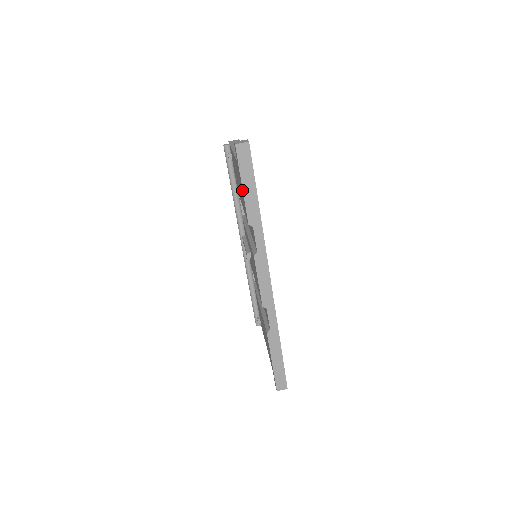
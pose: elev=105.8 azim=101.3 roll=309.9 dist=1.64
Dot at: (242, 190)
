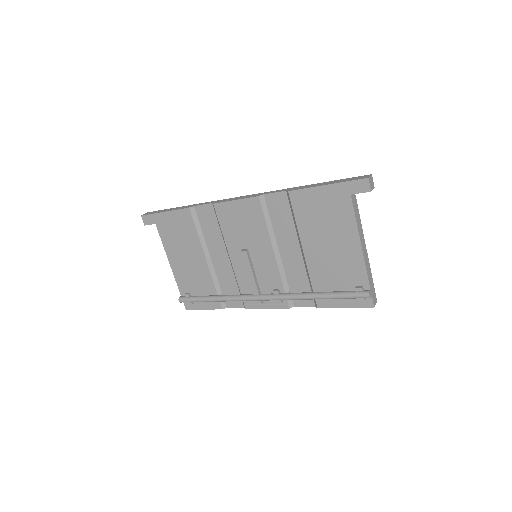
Dot at: (168, 215)
